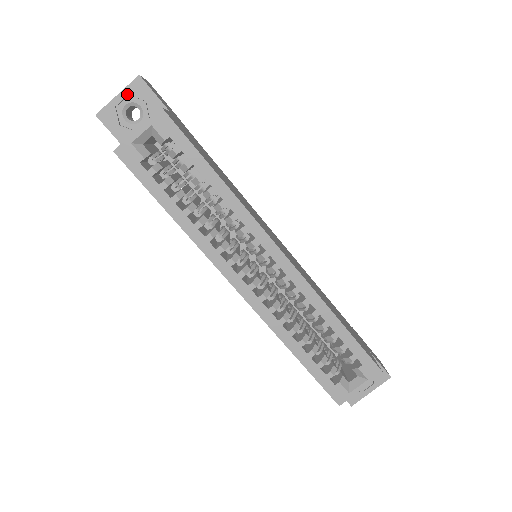
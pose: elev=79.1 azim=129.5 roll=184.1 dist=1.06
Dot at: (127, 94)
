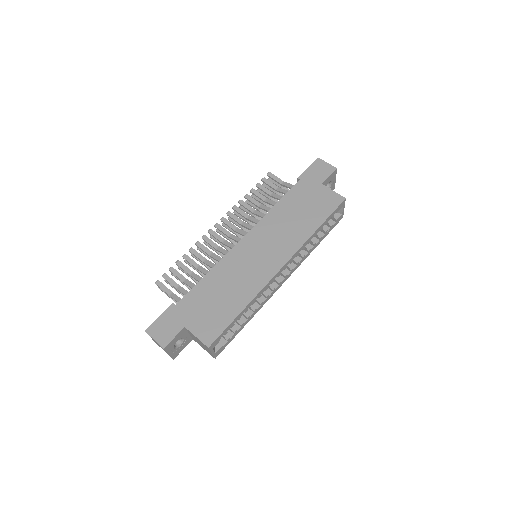
Dot at: (170, 350)
